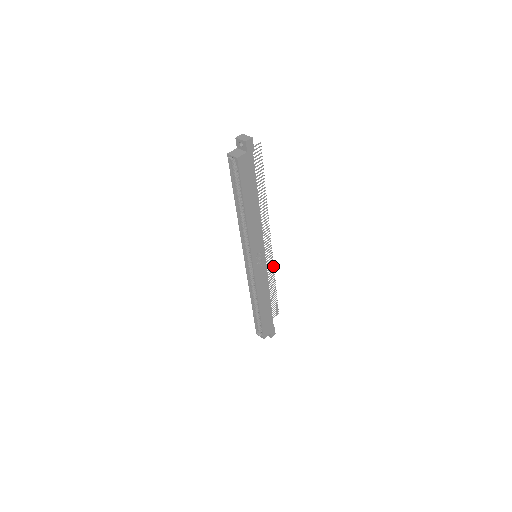
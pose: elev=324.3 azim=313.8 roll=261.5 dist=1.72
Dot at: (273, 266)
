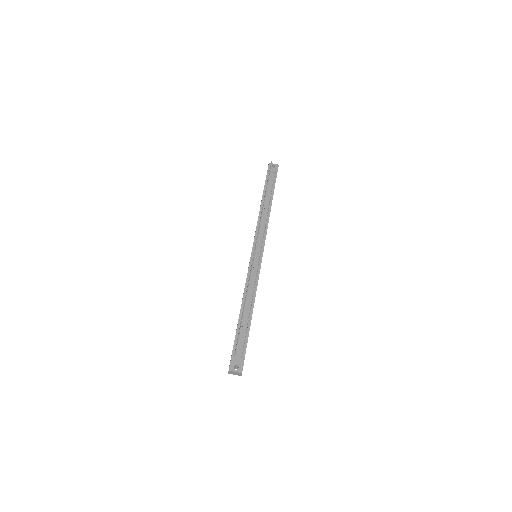
Dot at: (261, 216)
